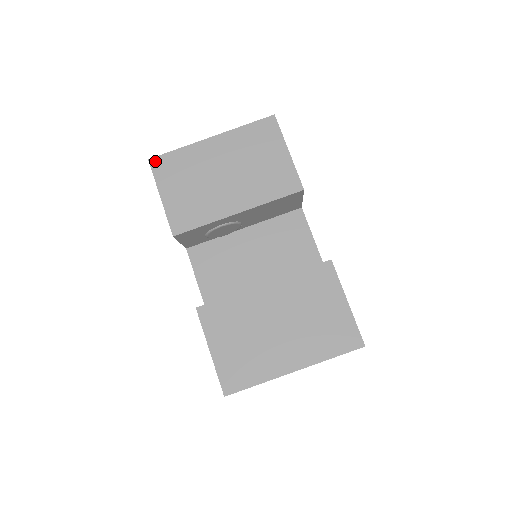
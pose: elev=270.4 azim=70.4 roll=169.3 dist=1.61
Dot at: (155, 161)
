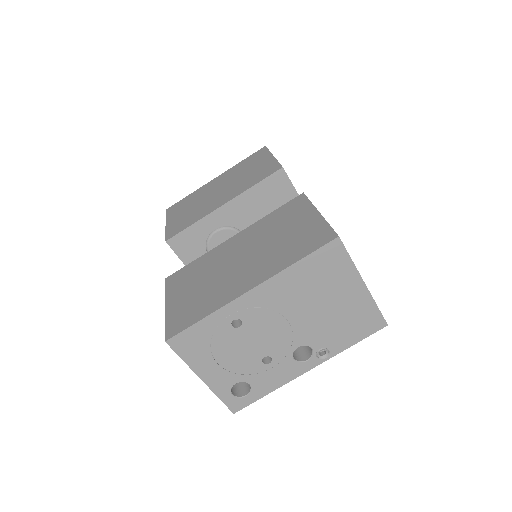
Dot at: (170, 208)
